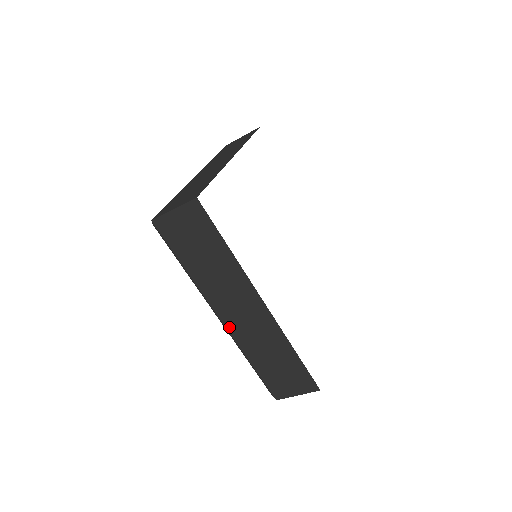
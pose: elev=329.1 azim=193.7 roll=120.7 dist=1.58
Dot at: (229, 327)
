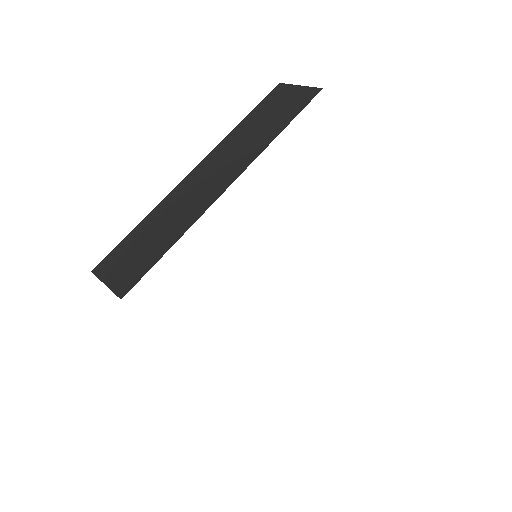
Dot at: occluded
